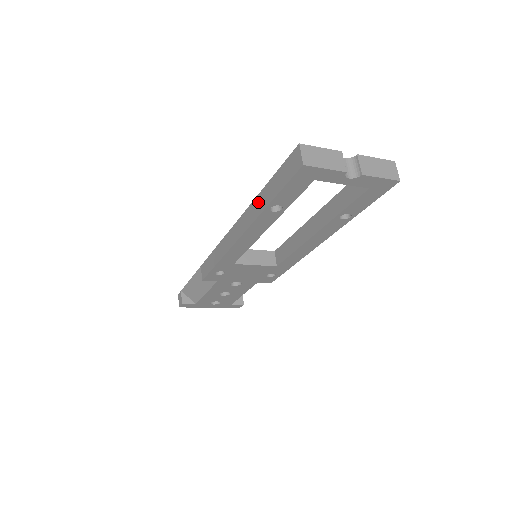
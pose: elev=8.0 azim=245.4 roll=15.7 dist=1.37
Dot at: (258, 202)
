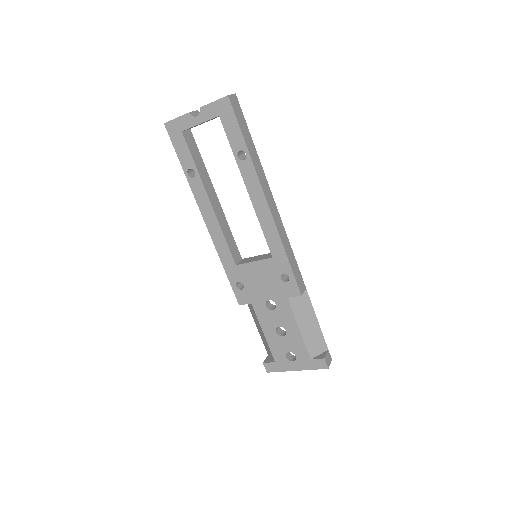
Dot at: occluded
